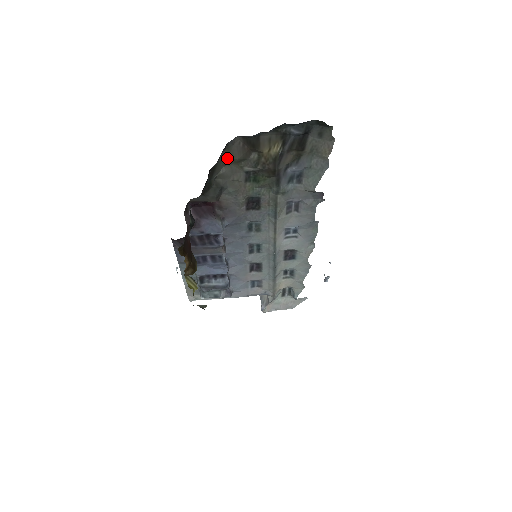
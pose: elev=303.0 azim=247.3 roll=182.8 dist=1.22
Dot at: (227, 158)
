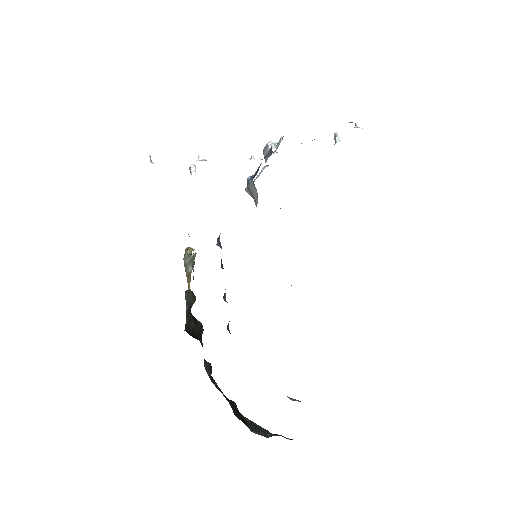
Dot at: occluded
